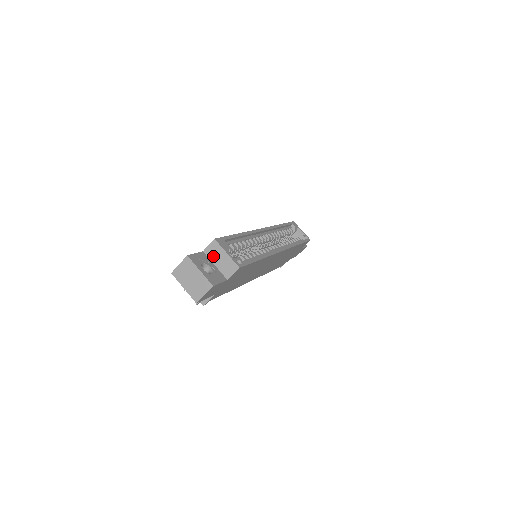
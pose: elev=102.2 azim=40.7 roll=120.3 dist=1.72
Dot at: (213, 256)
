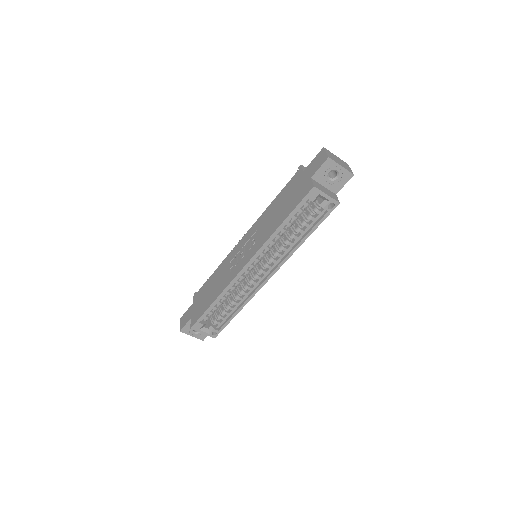
Dot at: occluded
